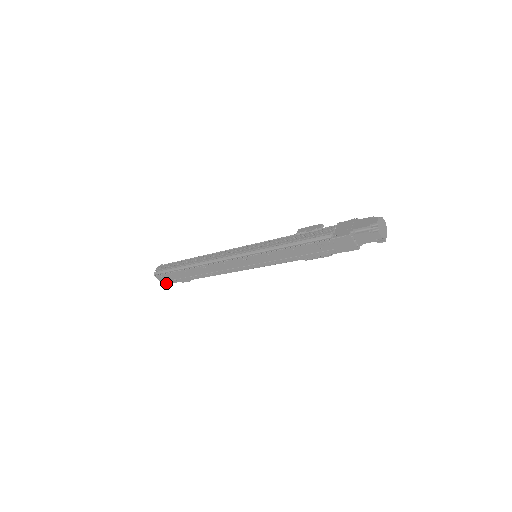
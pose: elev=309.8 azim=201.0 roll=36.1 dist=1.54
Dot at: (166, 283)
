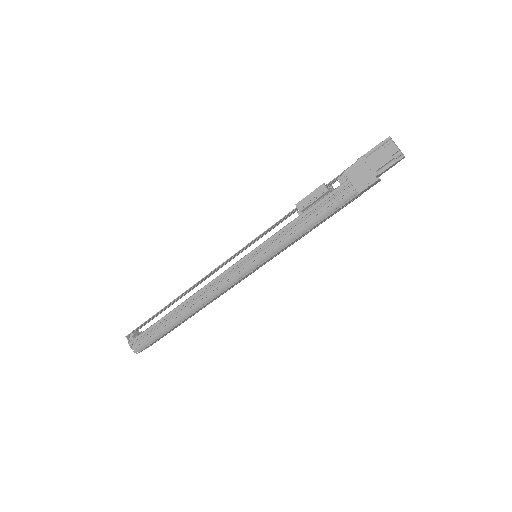
Dot at: occluded
